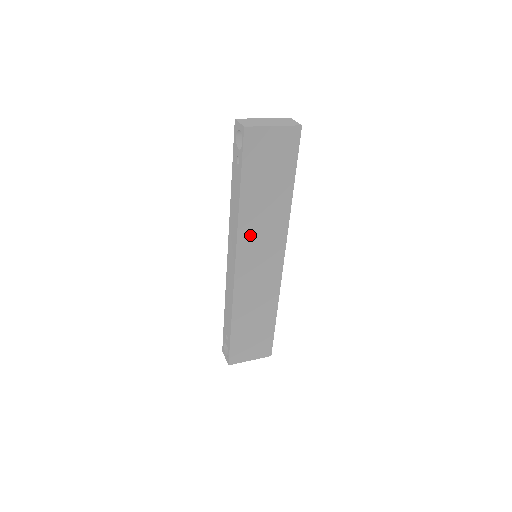
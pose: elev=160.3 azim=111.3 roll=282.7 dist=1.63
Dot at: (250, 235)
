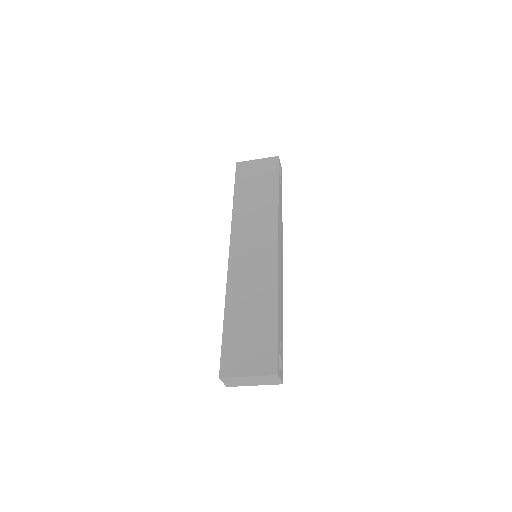
Dot at: (243, 227)
